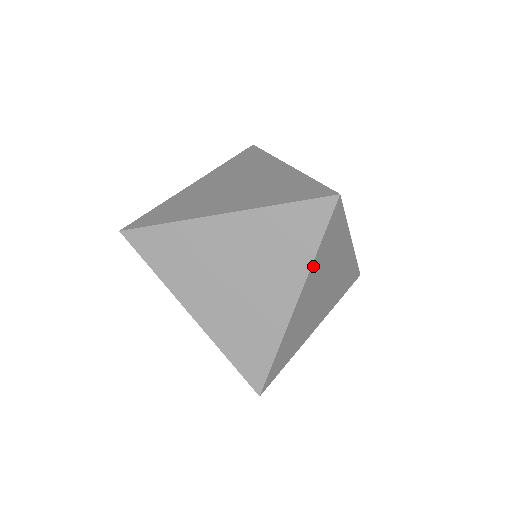
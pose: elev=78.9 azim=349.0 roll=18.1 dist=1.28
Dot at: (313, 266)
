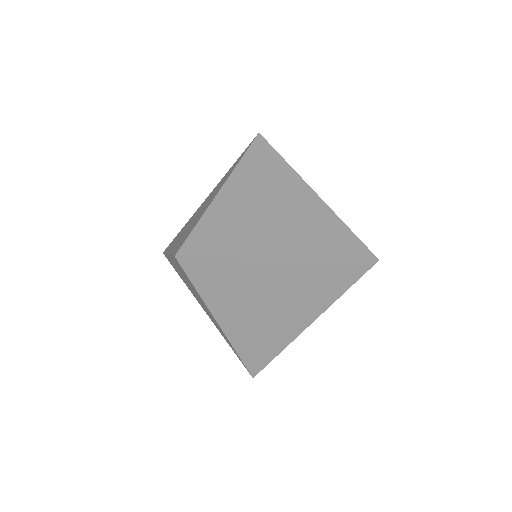
Dot at: (294, 172)
